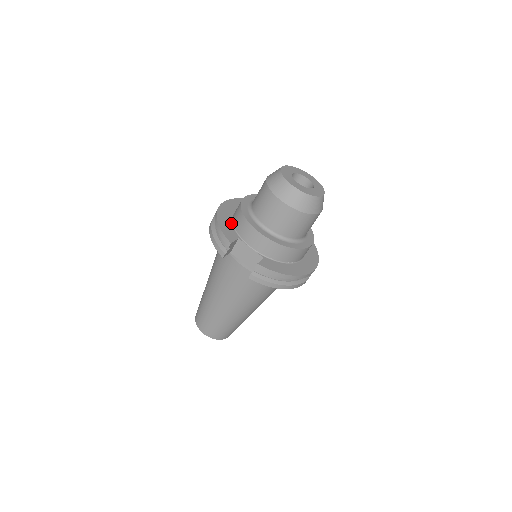
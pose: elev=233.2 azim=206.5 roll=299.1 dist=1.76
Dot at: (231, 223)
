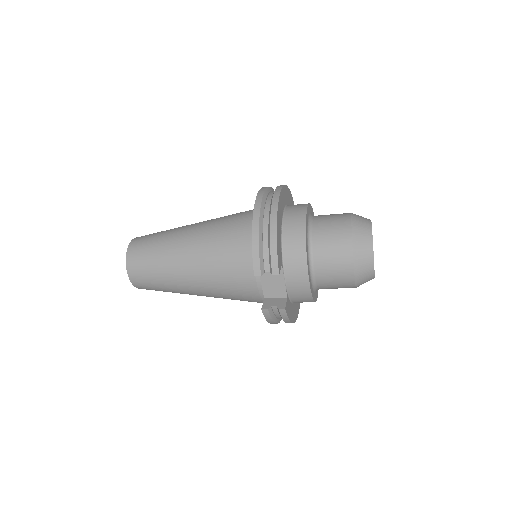
Dot at: (281, 235)
